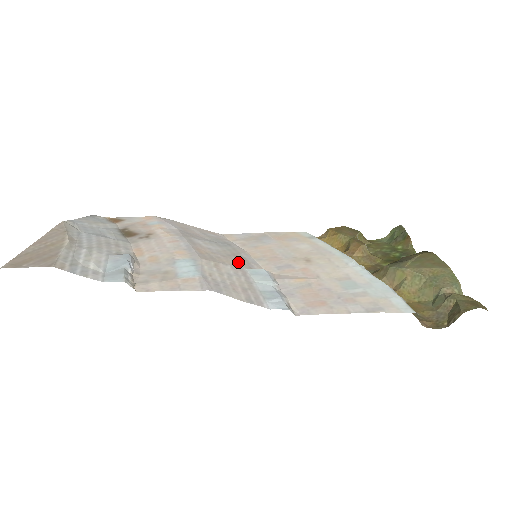
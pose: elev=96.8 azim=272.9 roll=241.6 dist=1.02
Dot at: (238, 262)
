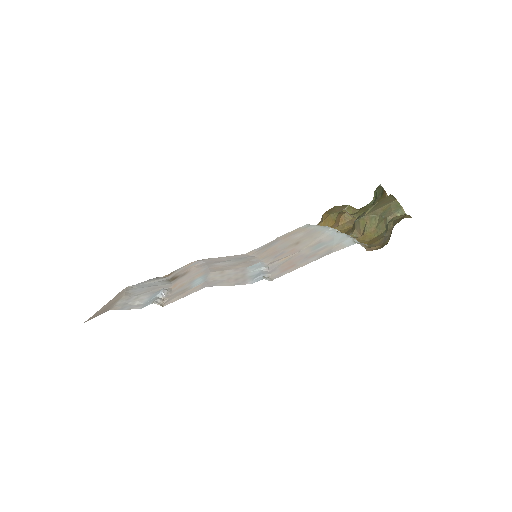
Dot at: (243, 265)
